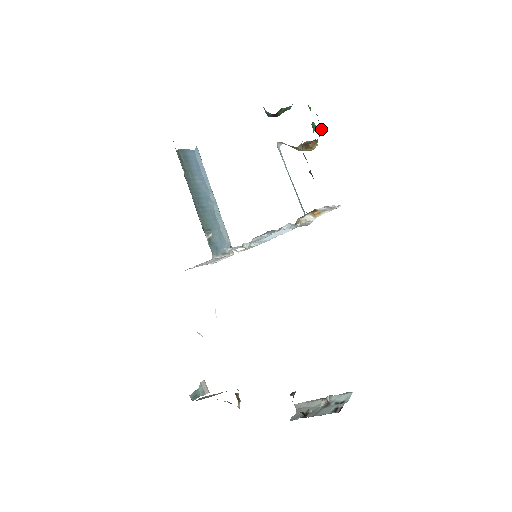
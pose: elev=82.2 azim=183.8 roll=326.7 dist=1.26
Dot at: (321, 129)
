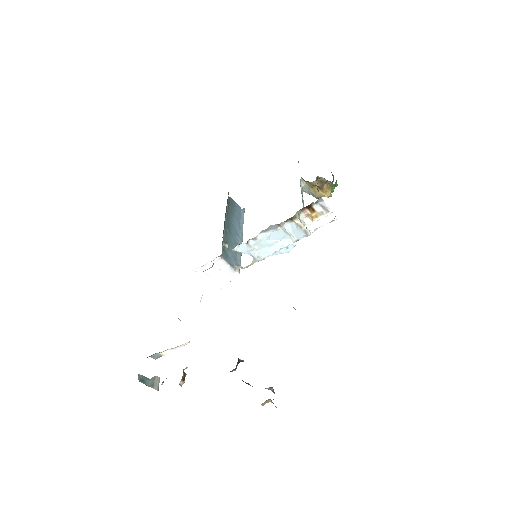
Dot at: occluded
